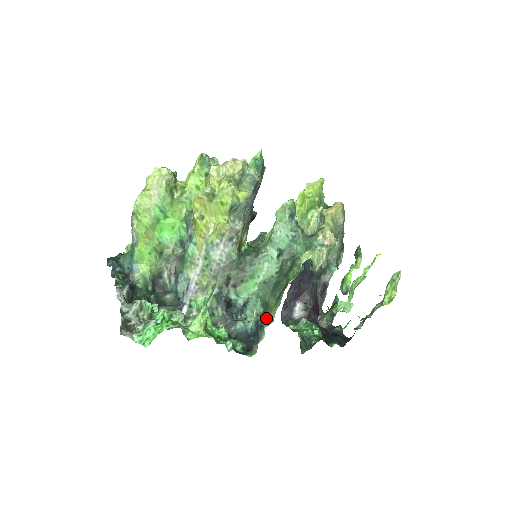
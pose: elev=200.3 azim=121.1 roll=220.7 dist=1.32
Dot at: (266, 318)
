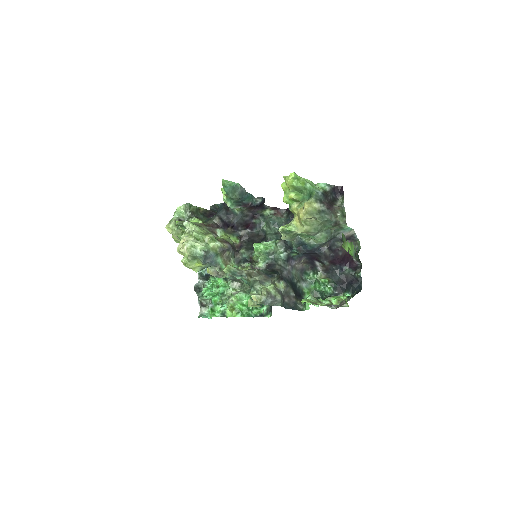
Dot at: occluded
